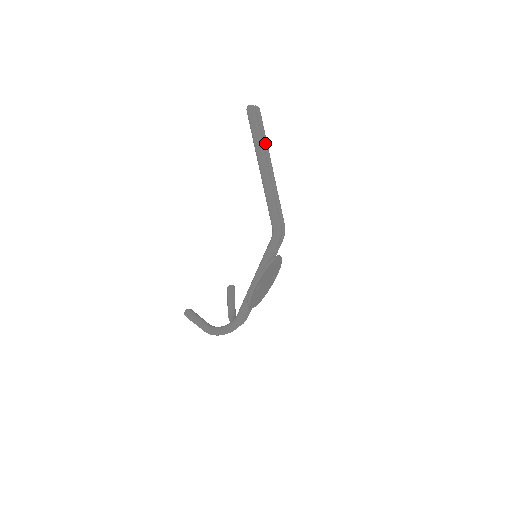
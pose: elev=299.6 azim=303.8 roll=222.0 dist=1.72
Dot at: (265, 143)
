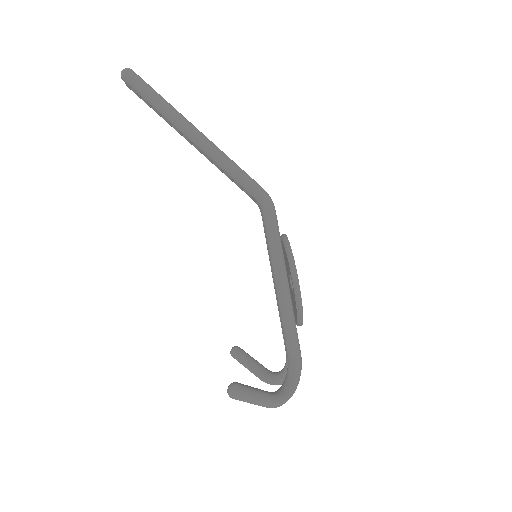
Dot at: occluded
